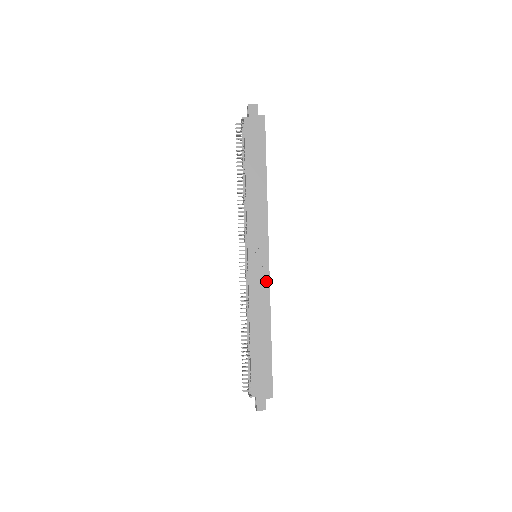
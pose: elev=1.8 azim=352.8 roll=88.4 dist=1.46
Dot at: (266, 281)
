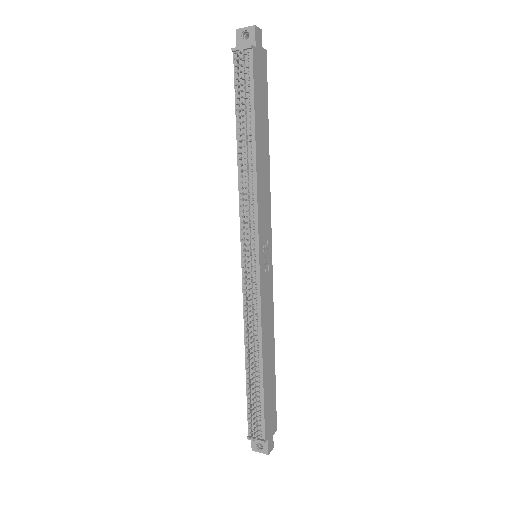
Dot at: (271, 288)
